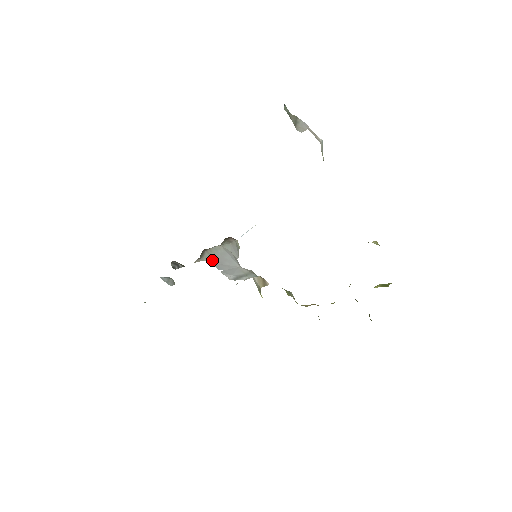
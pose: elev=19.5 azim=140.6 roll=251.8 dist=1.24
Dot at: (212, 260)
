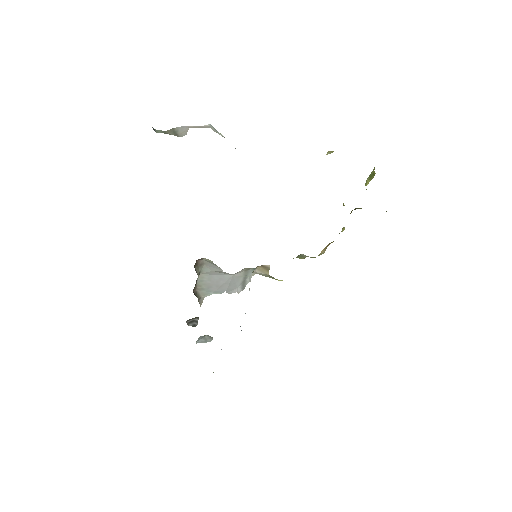
Dot at: (209, 291)
